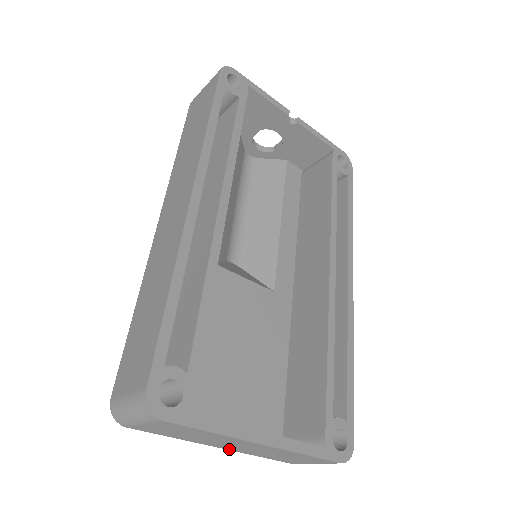
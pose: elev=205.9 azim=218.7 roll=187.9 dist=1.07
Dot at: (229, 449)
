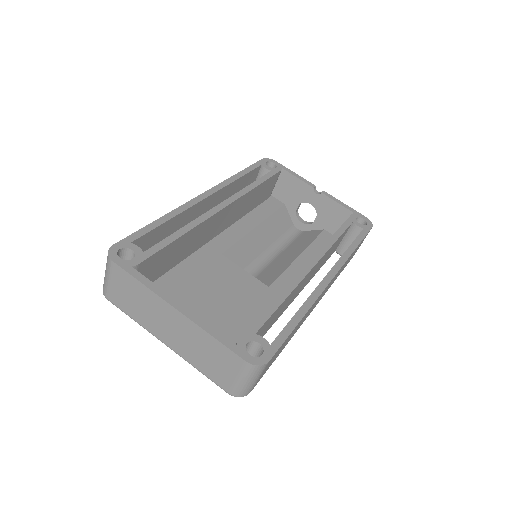
Dot at: (172, 346)
